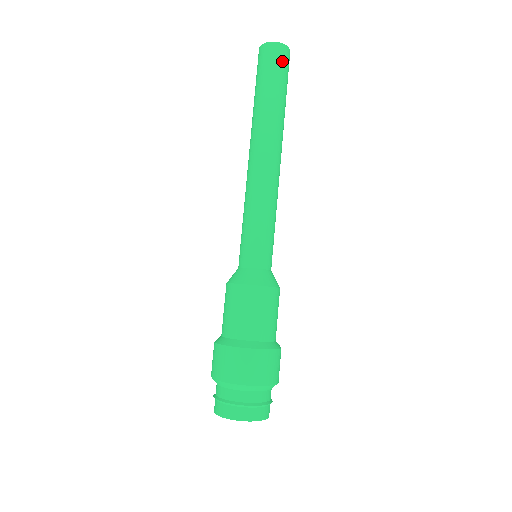
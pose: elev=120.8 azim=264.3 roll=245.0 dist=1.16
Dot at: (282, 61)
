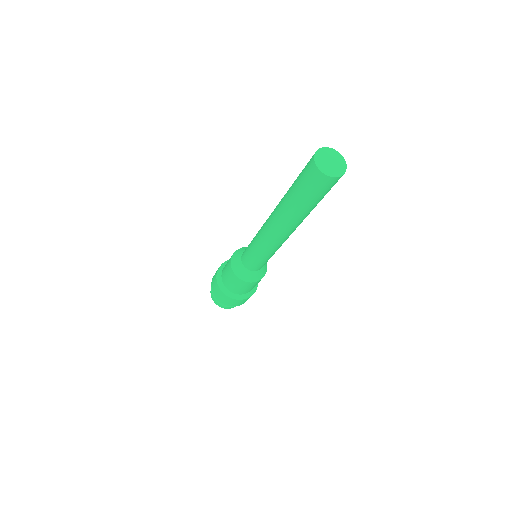
Dot at: (324, 188)
